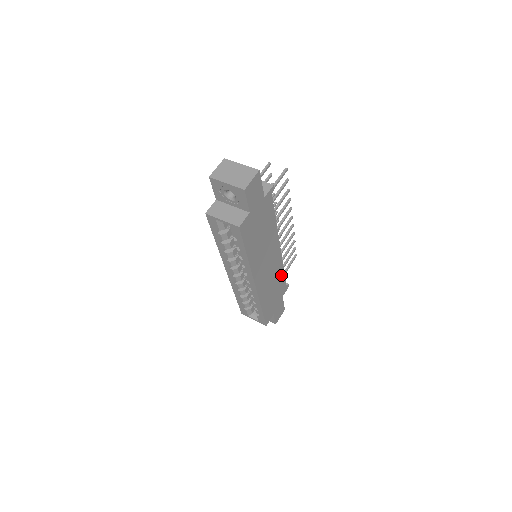
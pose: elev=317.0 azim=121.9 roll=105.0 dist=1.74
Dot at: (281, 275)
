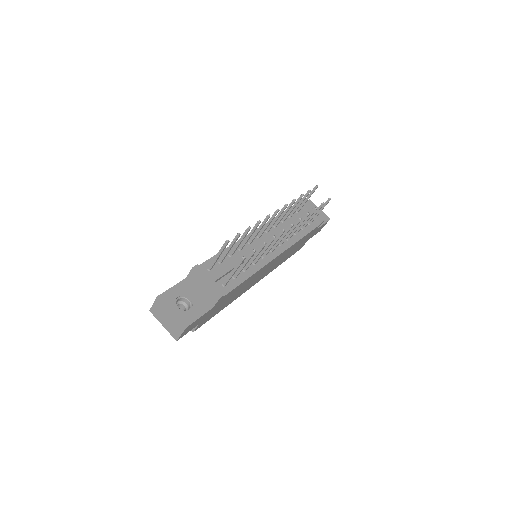
Dot at: (299, 241)
